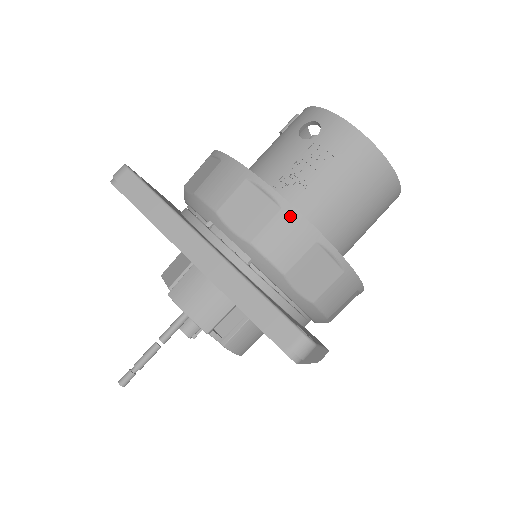
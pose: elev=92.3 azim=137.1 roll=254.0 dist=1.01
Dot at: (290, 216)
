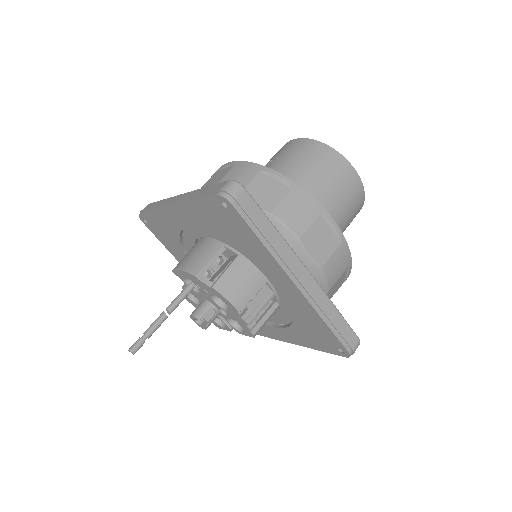
Dot at: (239, 165)
